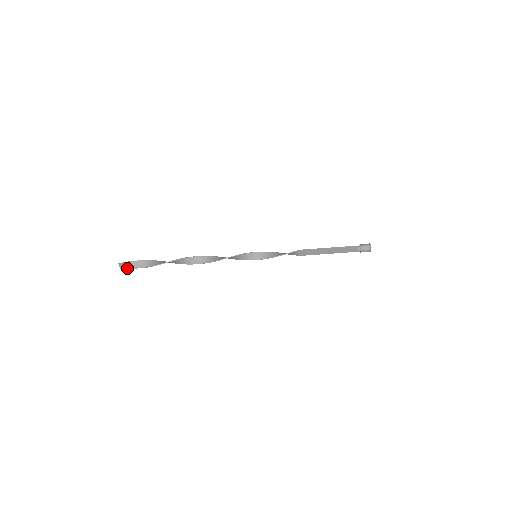
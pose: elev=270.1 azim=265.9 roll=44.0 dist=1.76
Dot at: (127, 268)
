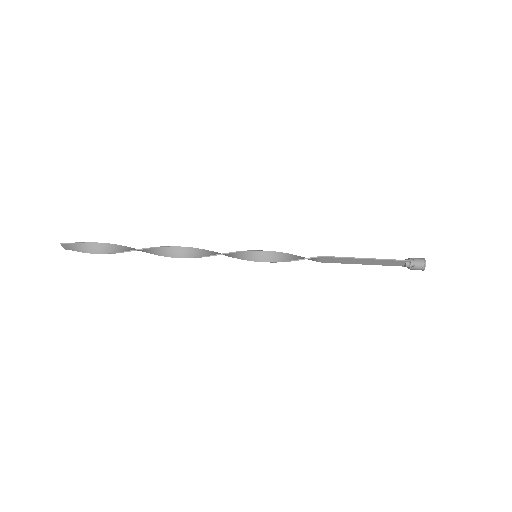
Dot at: (74, 250)
